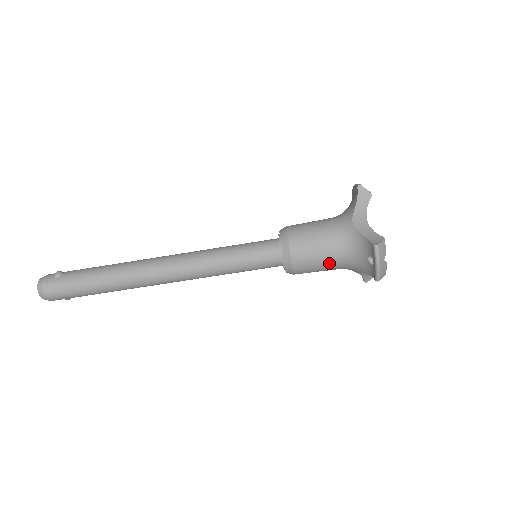
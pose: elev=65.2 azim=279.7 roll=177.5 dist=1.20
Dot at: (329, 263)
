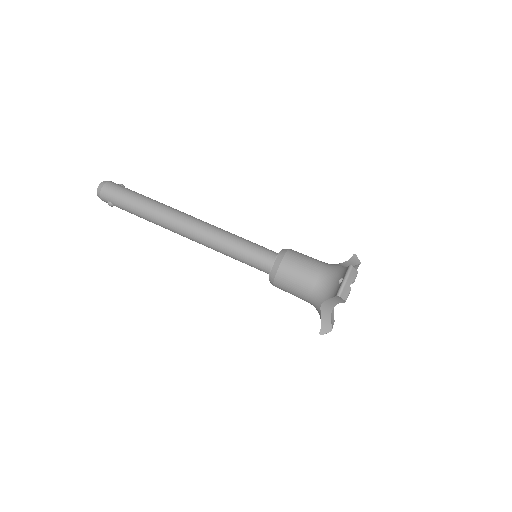
Dot at: (307, 279)
